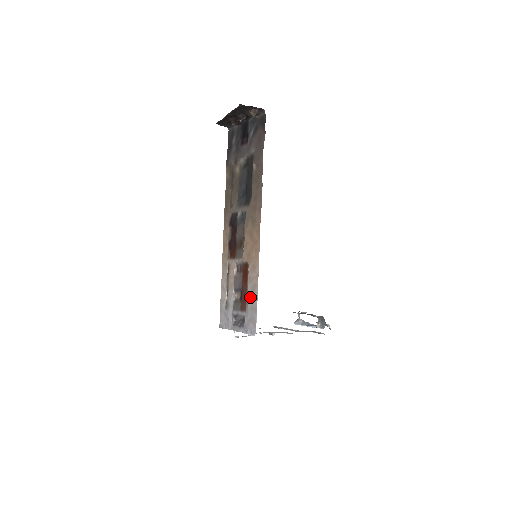
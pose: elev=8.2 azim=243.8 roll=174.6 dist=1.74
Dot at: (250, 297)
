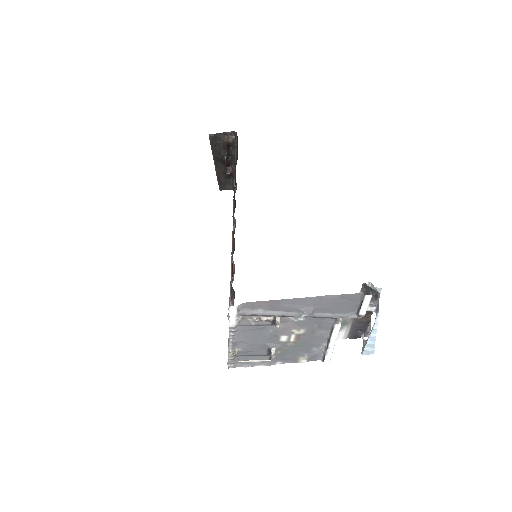
Dot at: occluded
